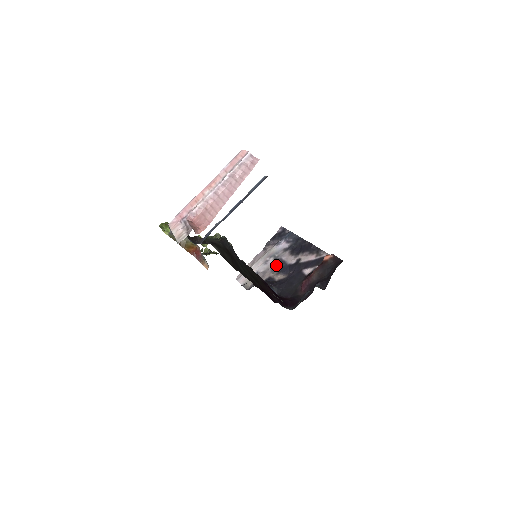
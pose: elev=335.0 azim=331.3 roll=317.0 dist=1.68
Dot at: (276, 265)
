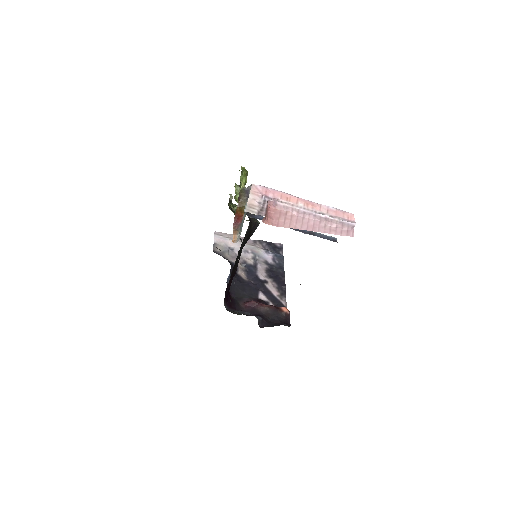
Dot at: (249, 263)
